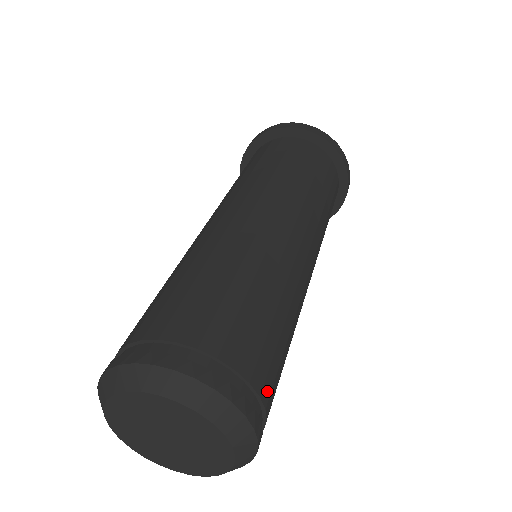
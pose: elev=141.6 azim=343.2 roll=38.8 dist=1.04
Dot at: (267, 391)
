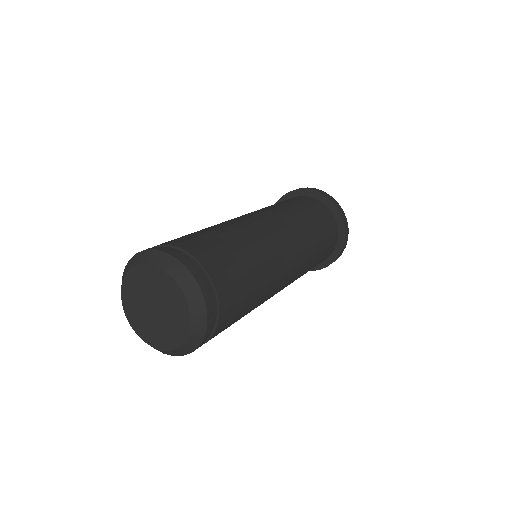
Dot at: (213, 269)
